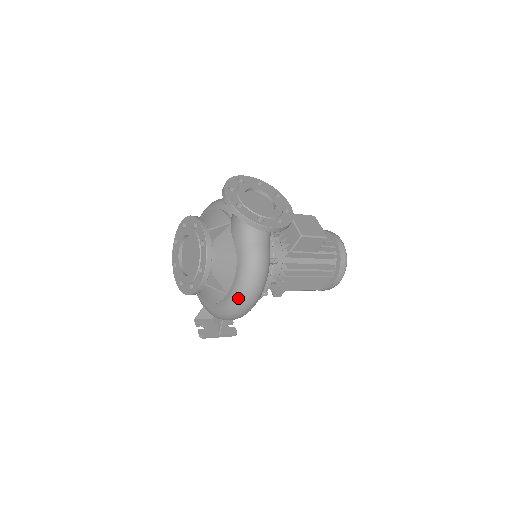
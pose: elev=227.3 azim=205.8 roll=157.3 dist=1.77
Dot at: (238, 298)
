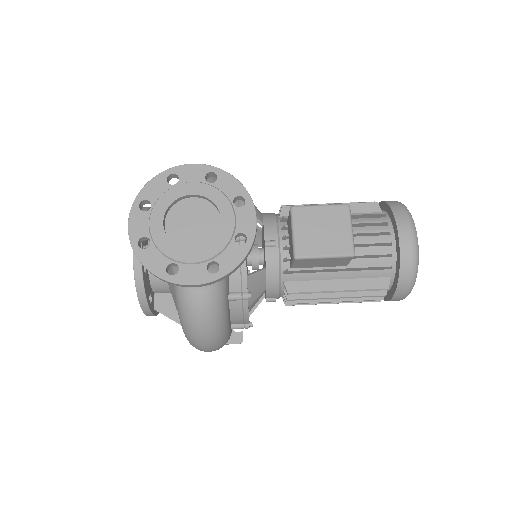
Dot at: (189, 342)
